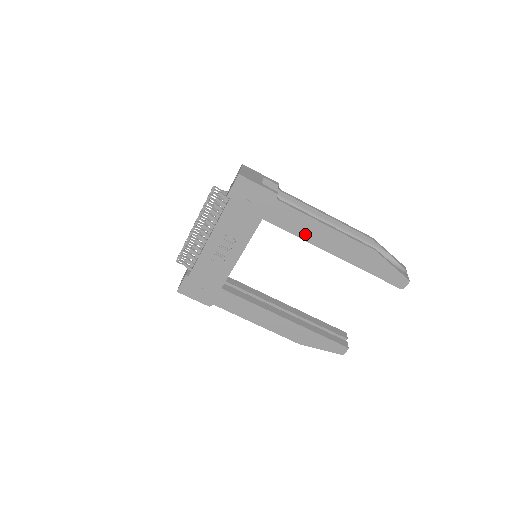
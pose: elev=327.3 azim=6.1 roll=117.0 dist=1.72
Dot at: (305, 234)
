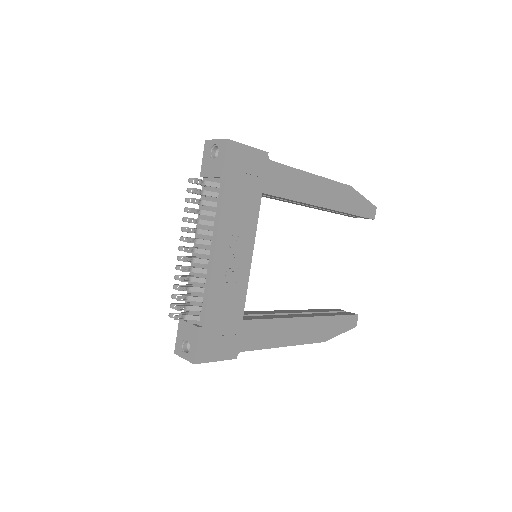
Dot at: (300, 194)
